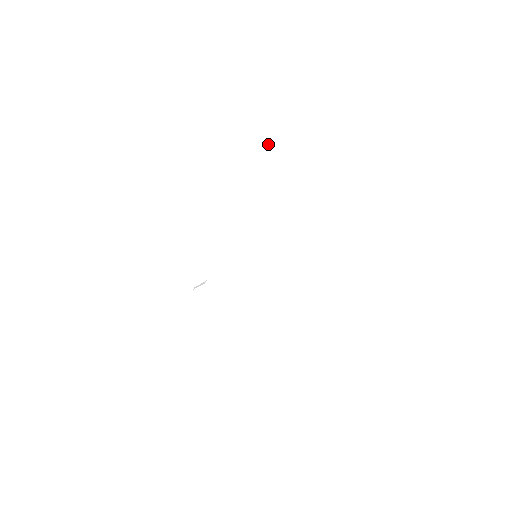
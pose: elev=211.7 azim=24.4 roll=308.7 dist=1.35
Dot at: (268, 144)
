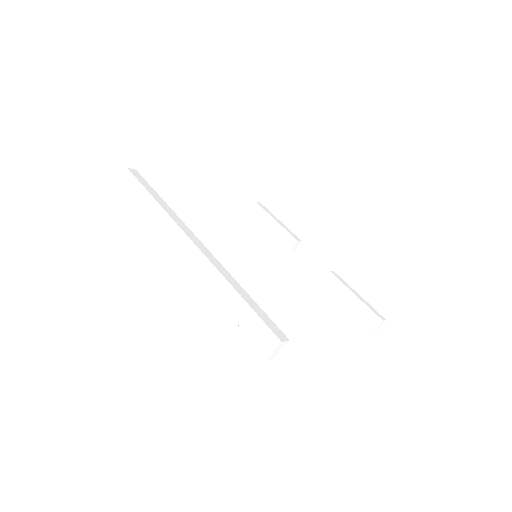
Dot at: (154, 209)
